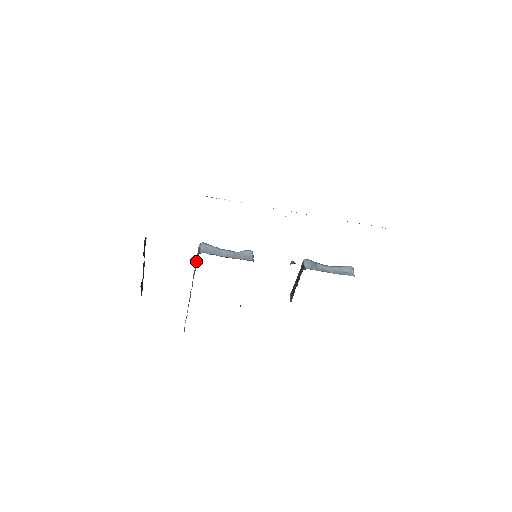
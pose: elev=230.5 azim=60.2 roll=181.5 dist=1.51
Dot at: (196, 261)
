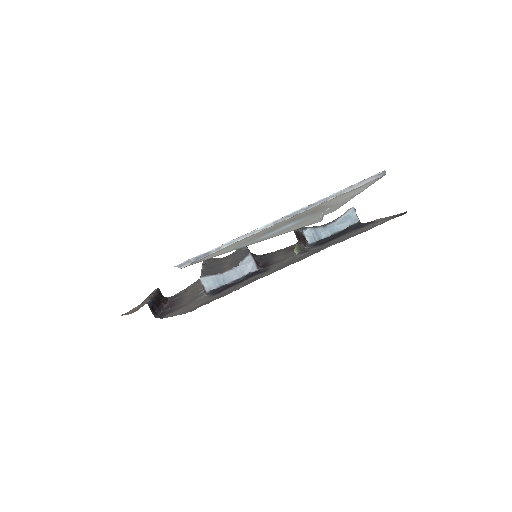
Dot at: occluded
